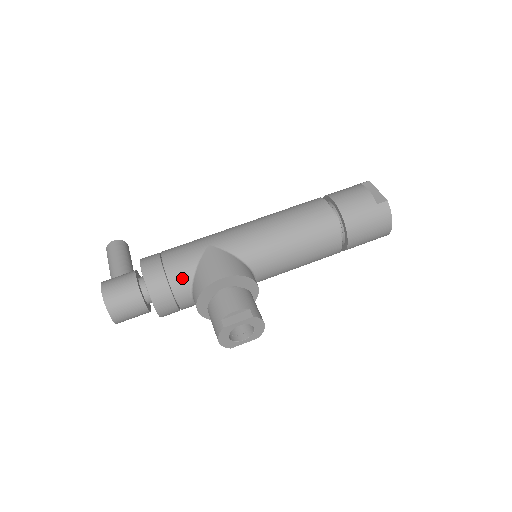
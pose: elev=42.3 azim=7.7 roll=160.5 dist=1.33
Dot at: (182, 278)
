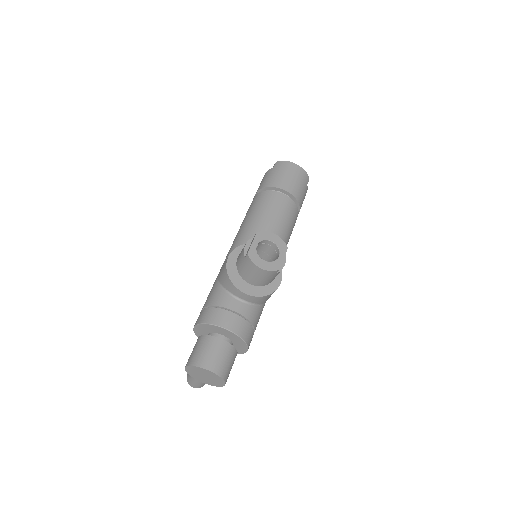
Dot at: (218, 296)
